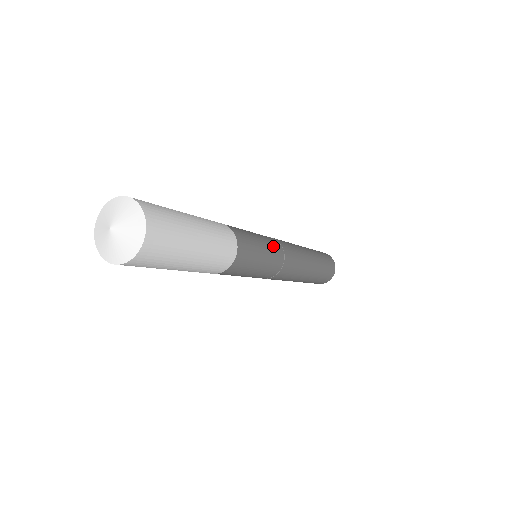
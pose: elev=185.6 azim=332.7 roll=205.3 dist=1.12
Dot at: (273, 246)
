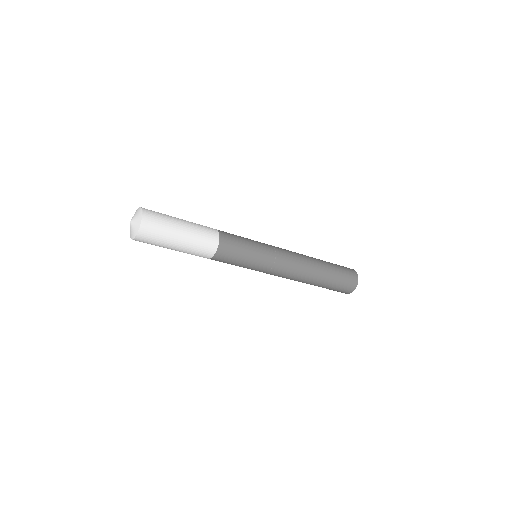
Dot at: (262, 245)
